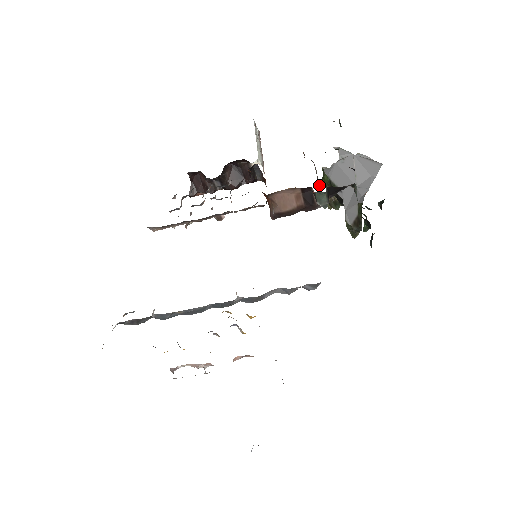
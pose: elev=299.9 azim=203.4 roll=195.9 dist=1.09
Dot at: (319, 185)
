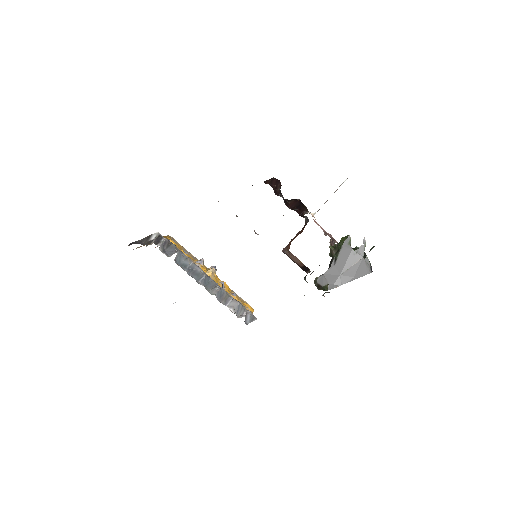
Dot at: occluded
